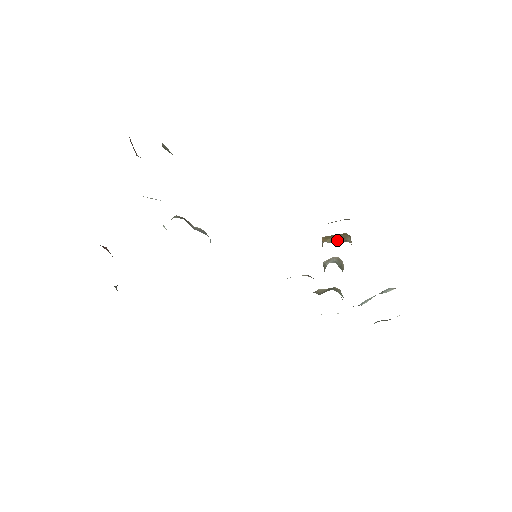
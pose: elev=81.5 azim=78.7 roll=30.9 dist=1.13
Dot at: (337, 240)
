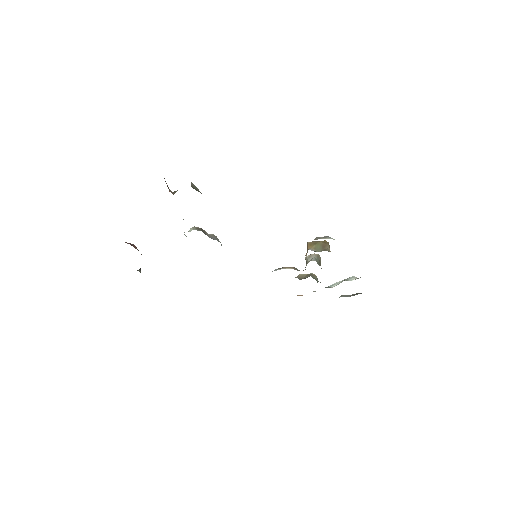
Dot at: (319, 248)
